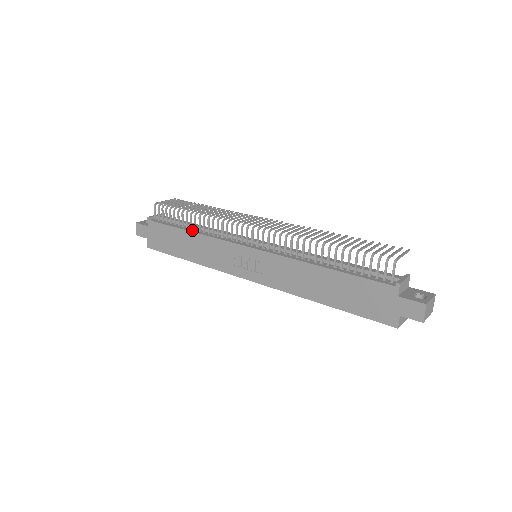
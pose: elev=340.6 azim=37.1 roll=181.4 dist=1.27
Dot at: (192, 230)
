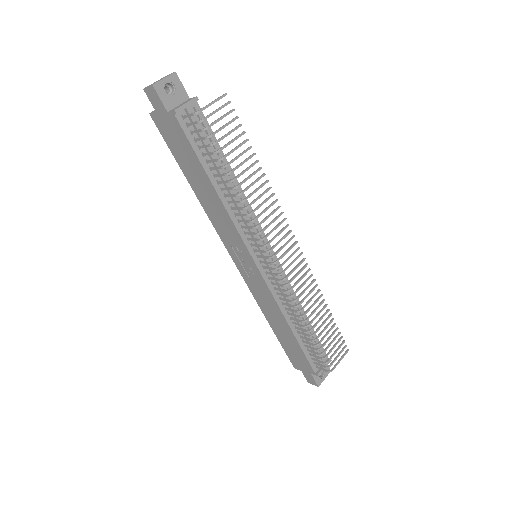
Dot at: (218, 187)
